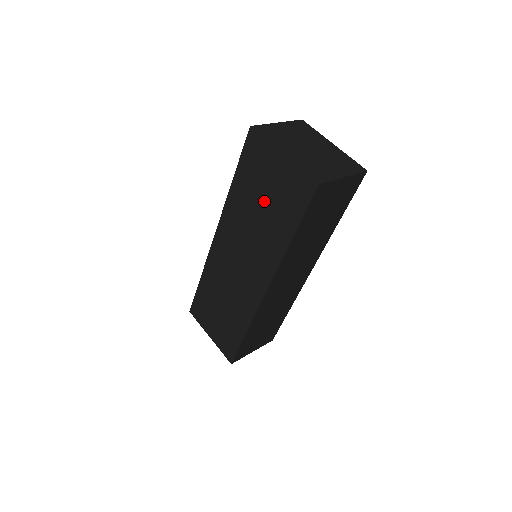
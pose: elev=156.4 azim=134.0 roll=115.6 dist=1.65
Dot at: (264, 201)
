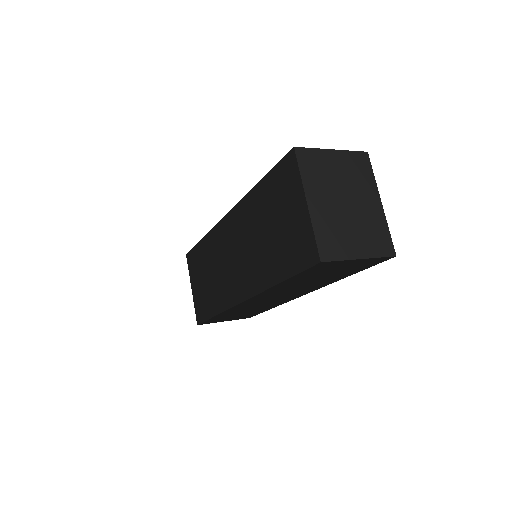
Dot at: (273, 228)
